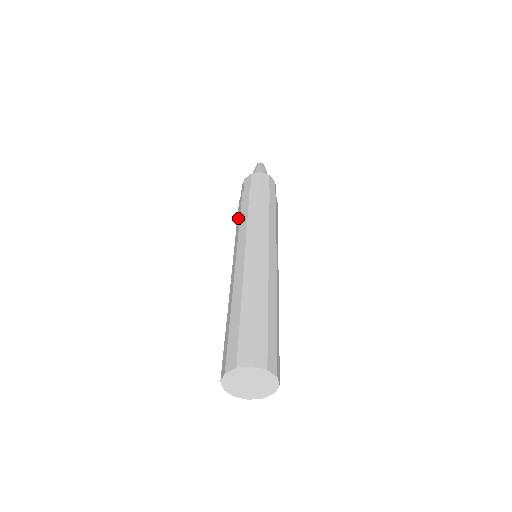
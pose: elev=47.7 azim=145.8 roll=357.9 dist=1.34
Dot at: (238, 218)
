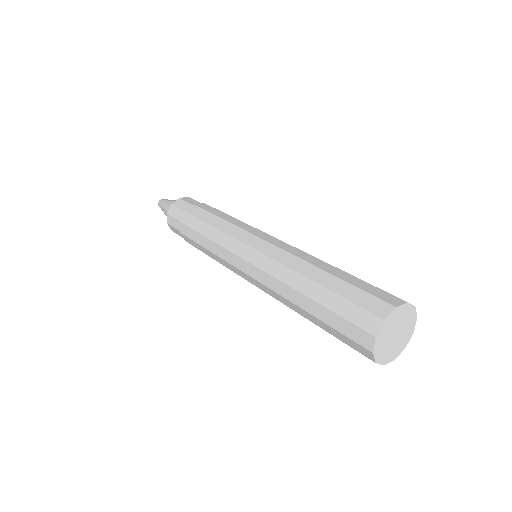
Dot at: (202, 241)
